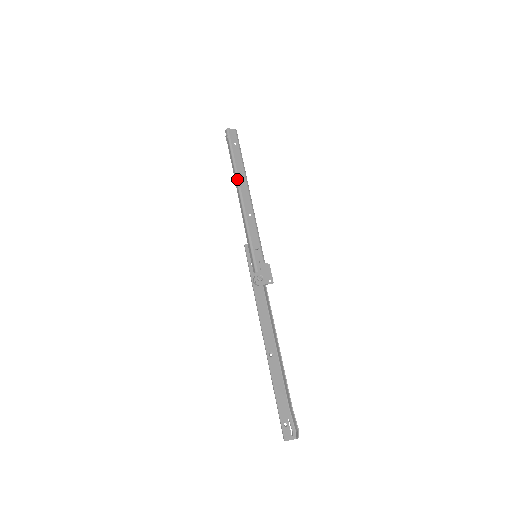
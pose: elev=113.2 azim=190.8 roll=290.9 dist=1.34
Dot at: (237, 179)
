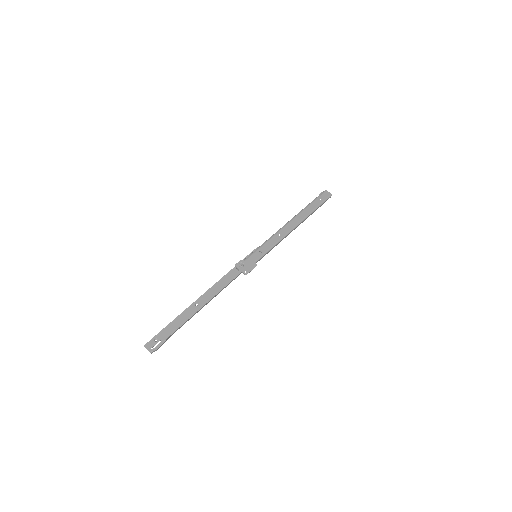
Dot at: (297, 214)
